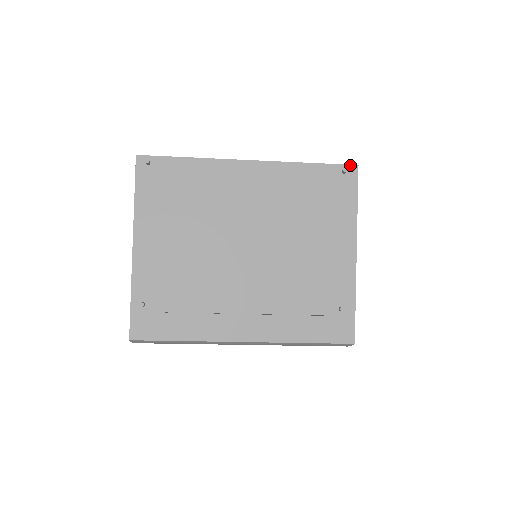
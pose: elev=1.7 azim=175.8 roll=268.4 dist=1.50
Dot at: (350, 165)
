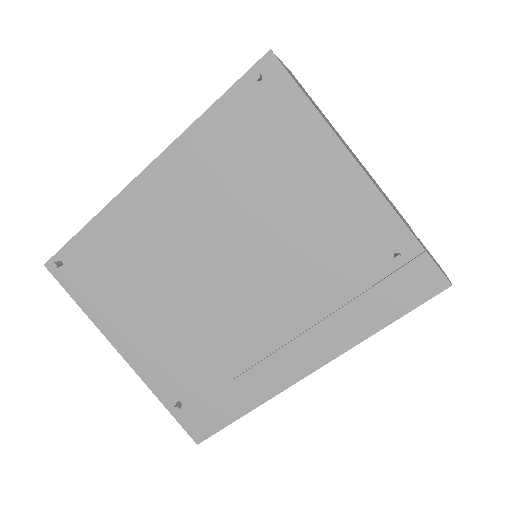
Dot at: (260, 60)
